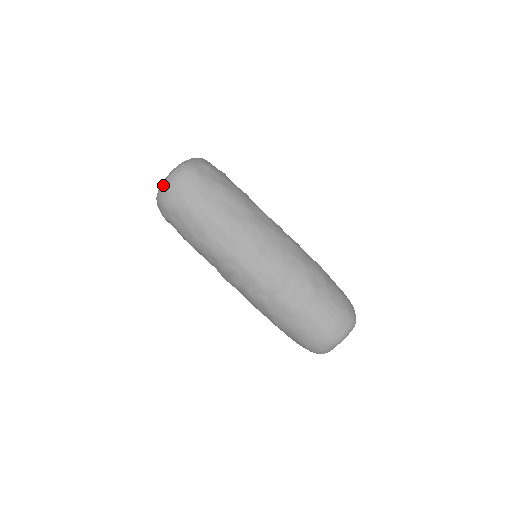
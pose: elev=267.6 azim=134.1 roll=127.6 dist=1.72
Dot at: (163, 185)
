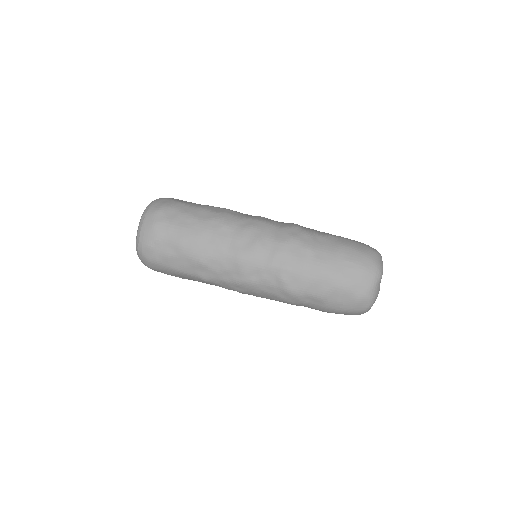
Dot at: (149, 204)
